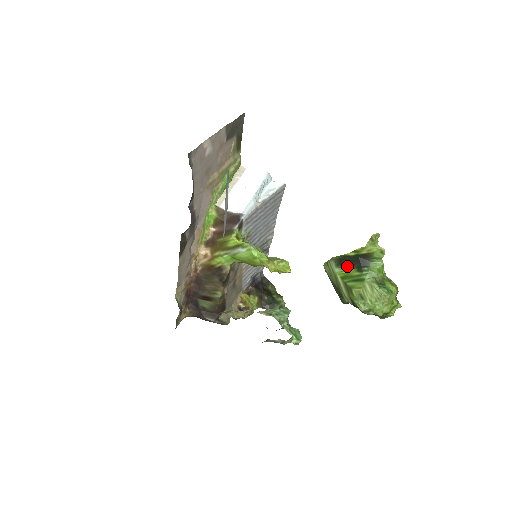
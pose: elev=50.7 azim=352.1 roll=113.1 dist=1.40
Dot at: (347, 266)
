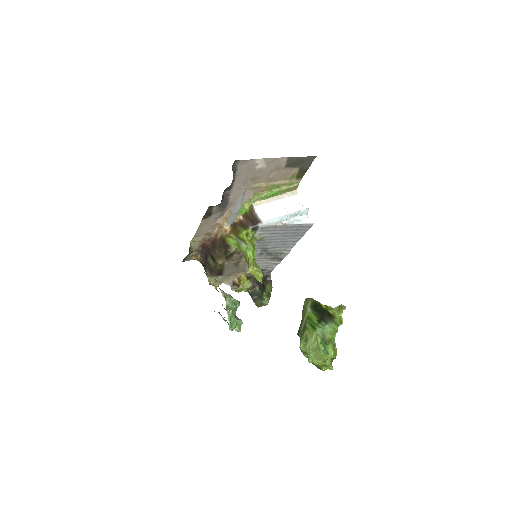
Dot at: (315, 312)
